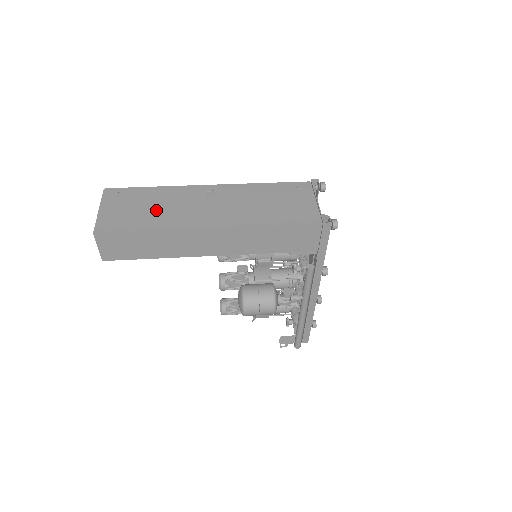
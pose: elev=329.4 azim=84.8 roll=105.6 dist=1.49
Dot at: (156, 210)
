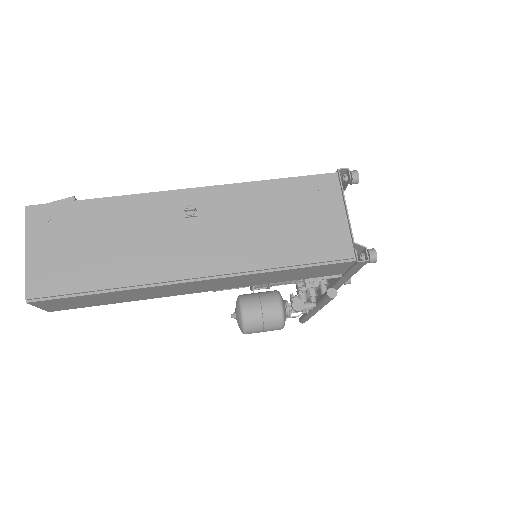
Dot at: (112, 251)
